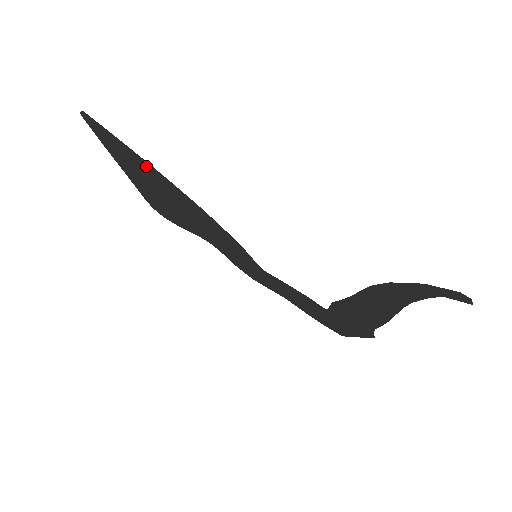
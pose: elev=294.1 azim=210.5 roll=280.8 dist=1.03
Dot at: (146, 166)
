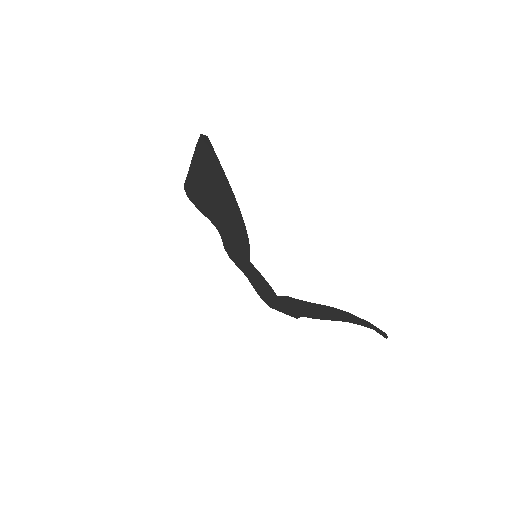
Dot at: (224, 184)
